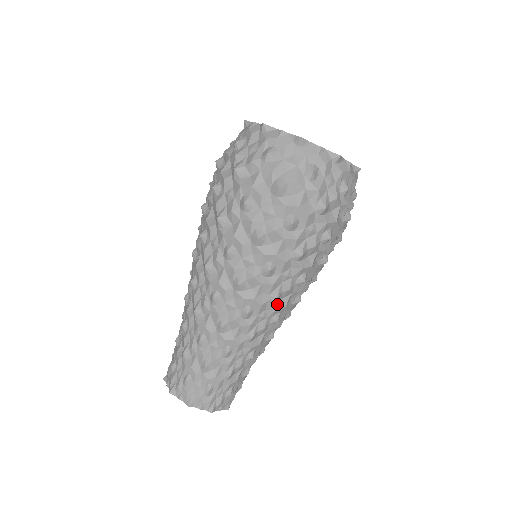
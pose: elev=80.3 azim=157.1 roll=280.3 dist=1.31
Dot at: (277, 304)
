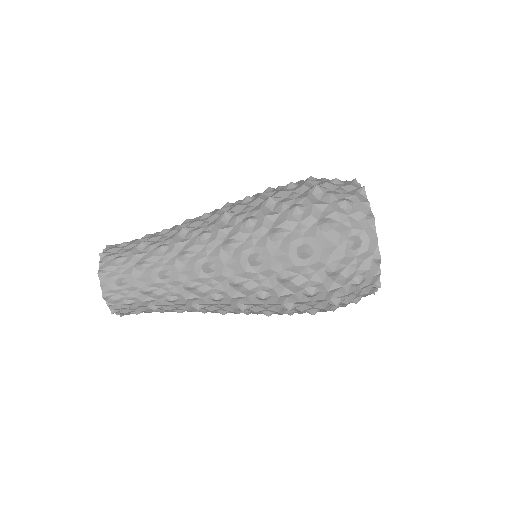
Dot at: (230, 289)
